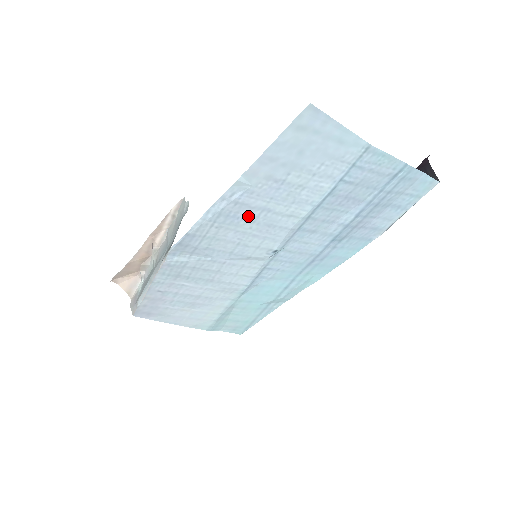
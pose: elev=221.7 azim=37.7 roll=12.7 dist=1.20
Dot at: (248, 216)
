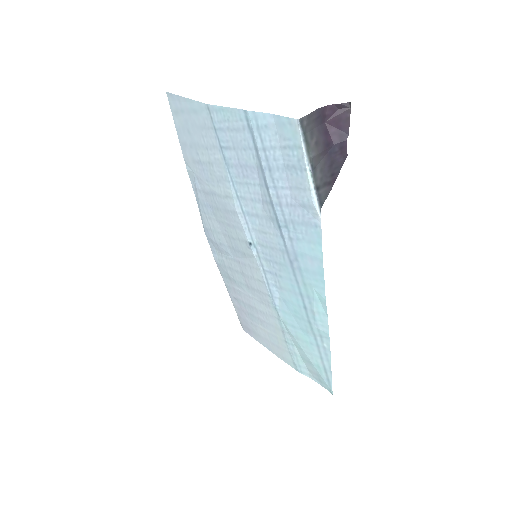
Dot at: (212, 203)
